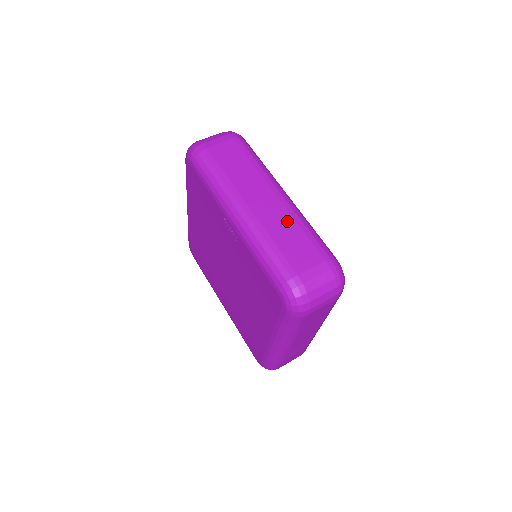
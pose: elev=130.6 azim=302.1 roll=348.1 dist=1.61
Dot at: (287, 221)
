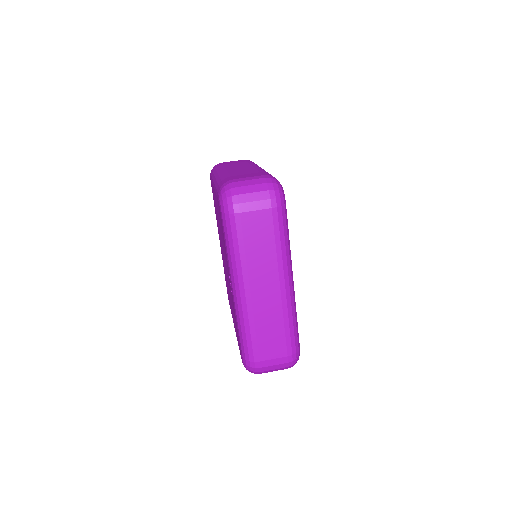
Dot at: (276, 314)
